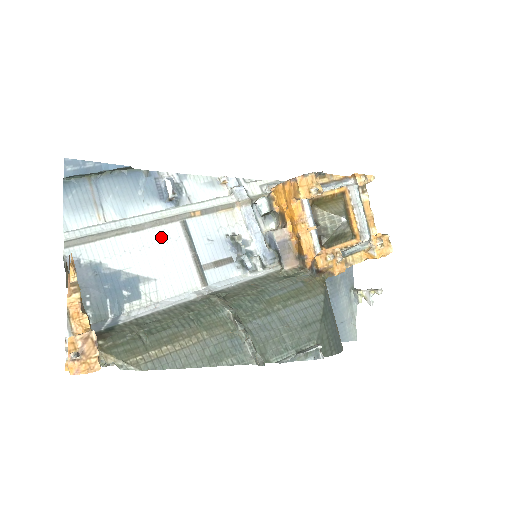
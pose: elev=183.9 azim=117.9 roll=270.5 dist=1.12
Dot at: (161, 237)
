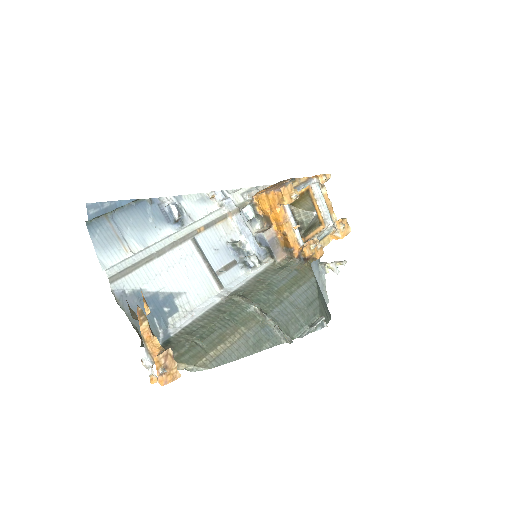
Dot at: (180, 256)
